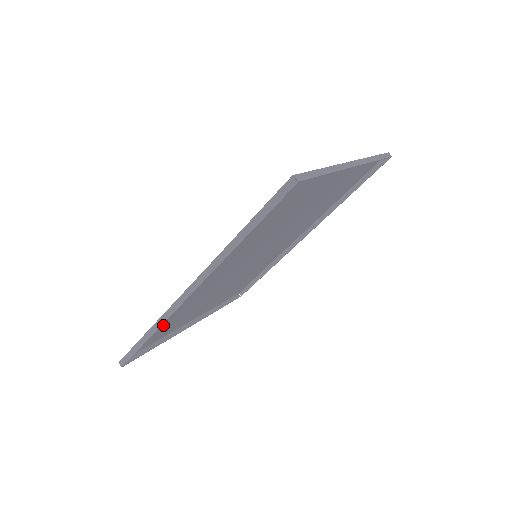
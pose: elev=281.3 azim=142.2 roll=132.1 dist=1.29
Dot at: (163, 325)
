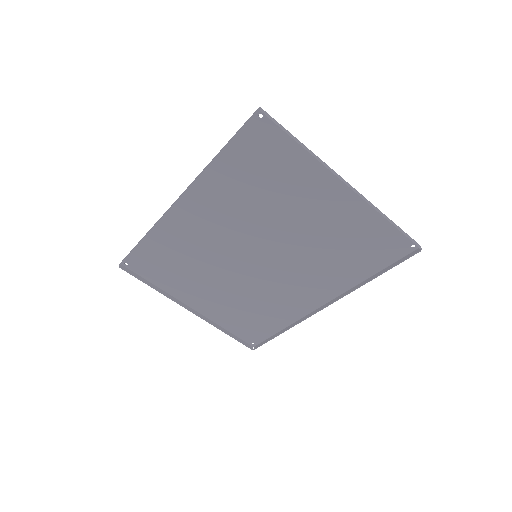
Dot at: (161, 253)
